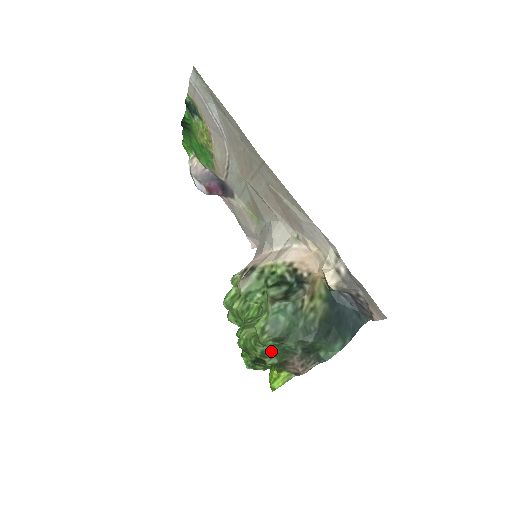
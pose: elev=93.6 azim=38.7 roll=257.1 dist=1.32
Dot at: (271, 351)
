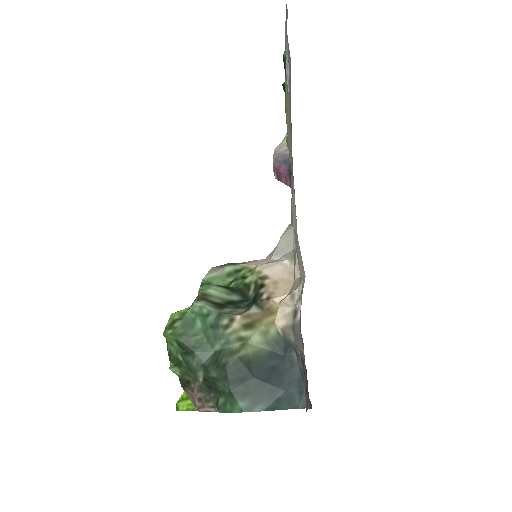
Dot at: (177, 357)
